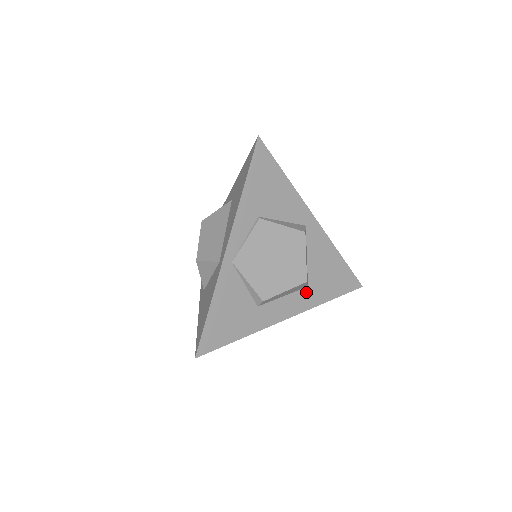
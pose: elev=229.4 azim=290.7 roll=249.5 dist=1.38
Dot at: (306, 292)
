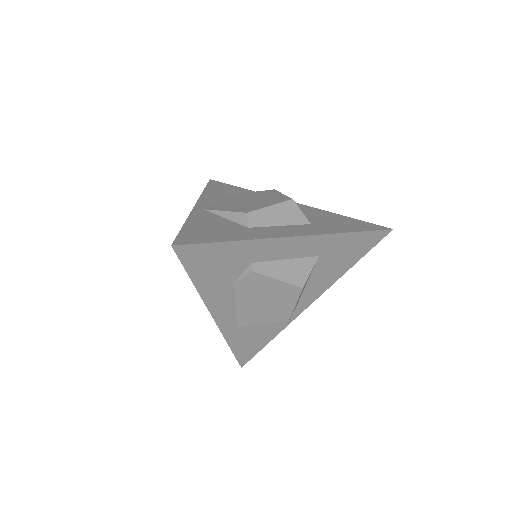
Dot at: (311, 227)
